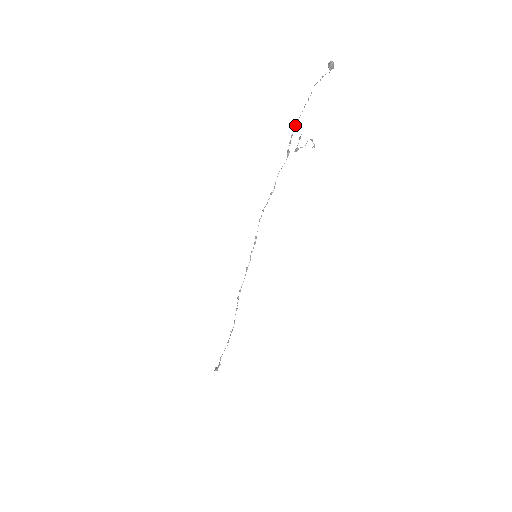
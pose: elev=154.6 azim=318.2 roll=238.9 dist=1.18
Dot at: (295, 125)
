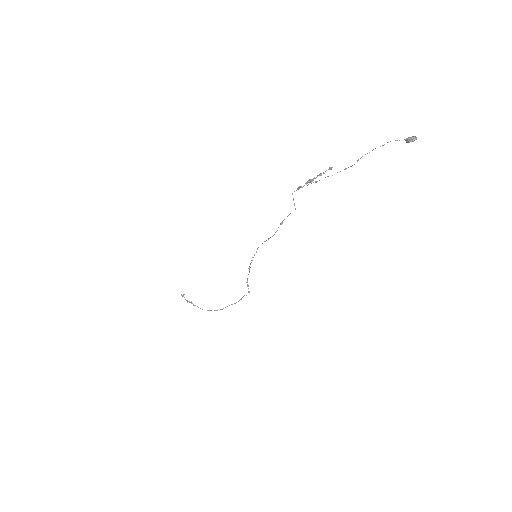
Dot at: occluded
